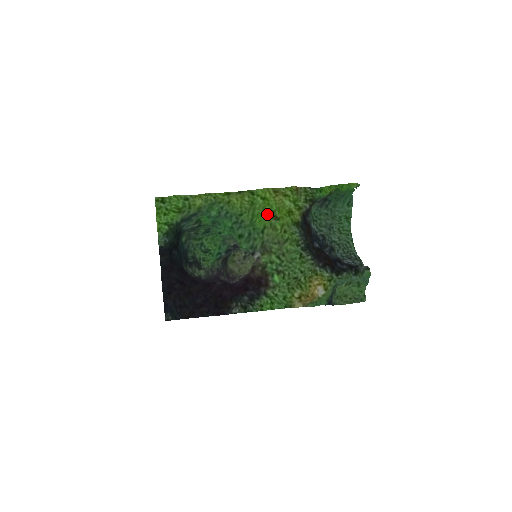
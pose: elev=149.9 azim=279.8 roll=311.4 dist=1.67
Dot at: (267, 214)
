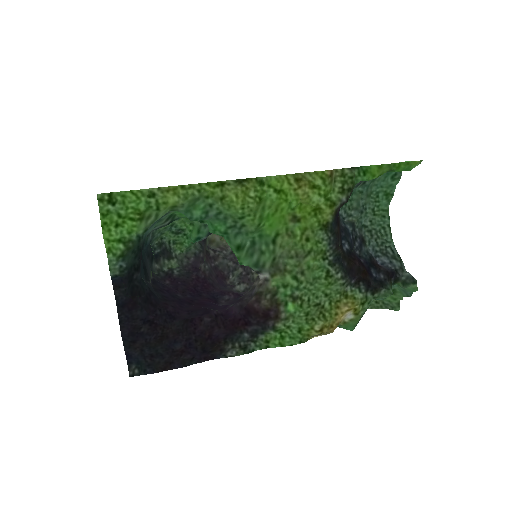
Dot at: (282, 214)
